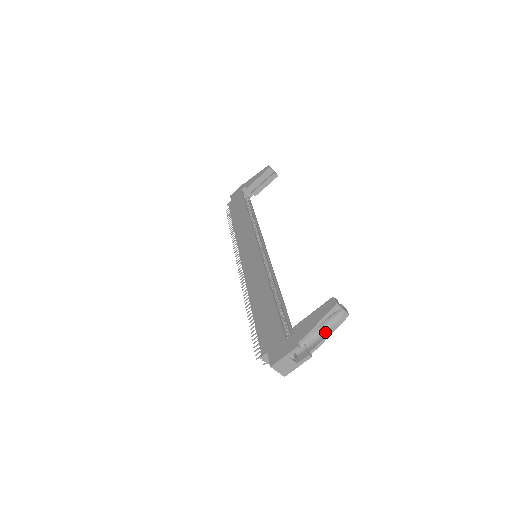
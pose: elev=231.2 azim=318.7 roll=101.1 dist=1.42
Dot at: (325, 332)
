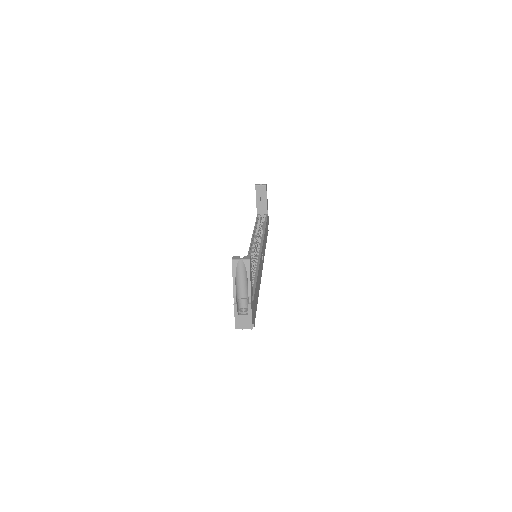
Dot at: (247, 282)
